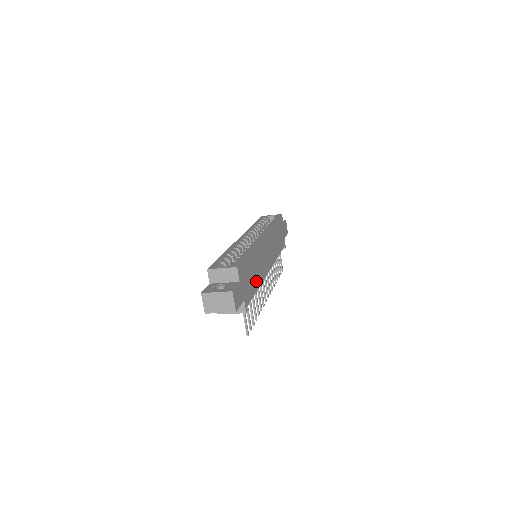
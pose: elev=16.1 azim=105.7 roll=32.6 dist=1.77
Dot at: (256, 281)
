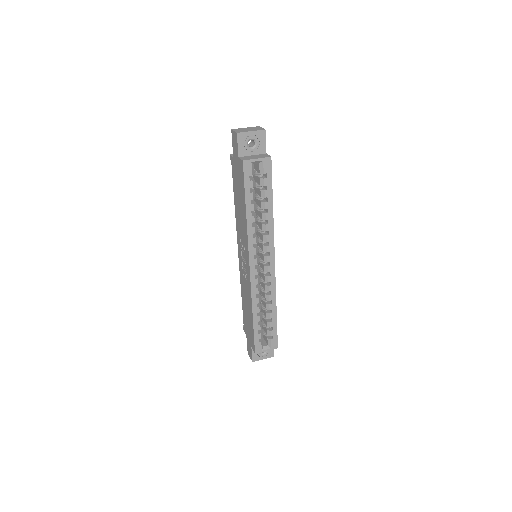
Dot at: occluded
